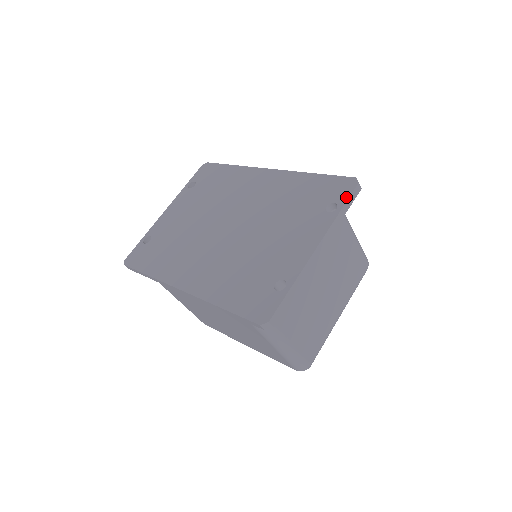
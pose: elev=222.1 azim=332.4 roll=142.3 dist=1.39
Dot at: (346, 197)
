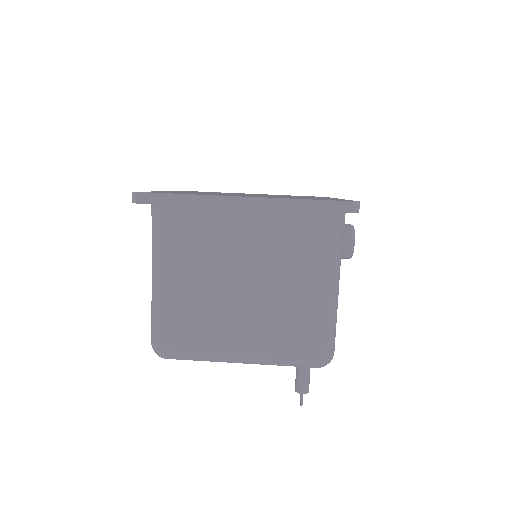
Dot at: occluded
